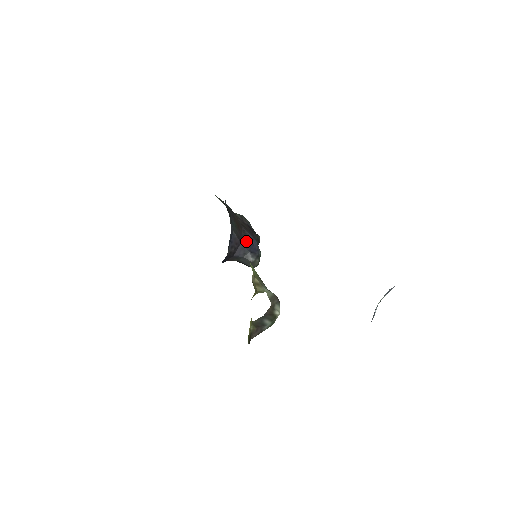
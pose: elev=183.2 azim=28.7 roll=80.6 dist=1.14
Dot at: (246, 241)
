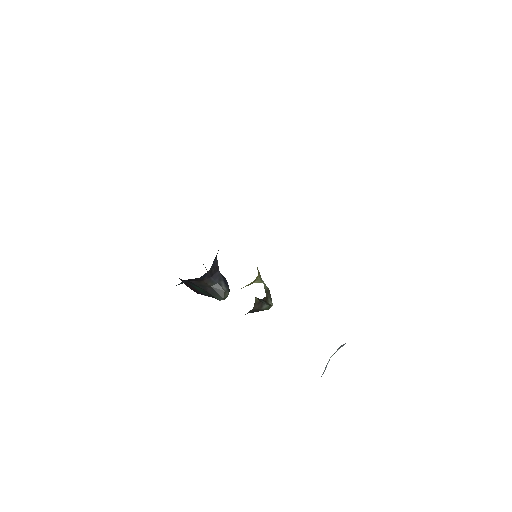
Dot at: occluded
